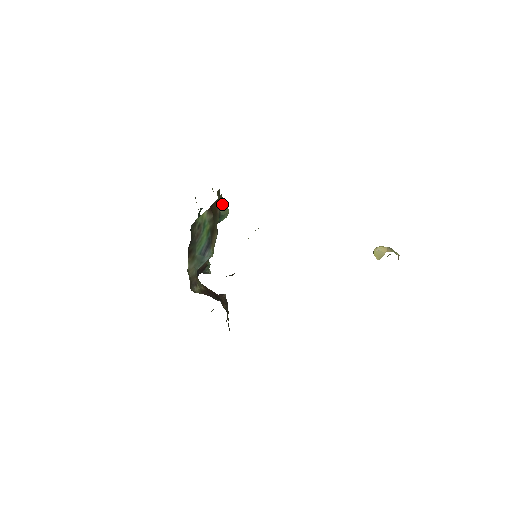
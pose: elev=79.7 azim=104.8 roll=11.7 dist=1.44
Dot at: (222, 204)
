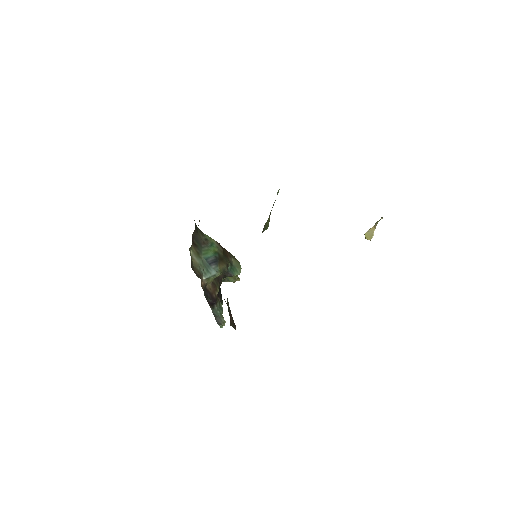
Dot at: (234, 259)
